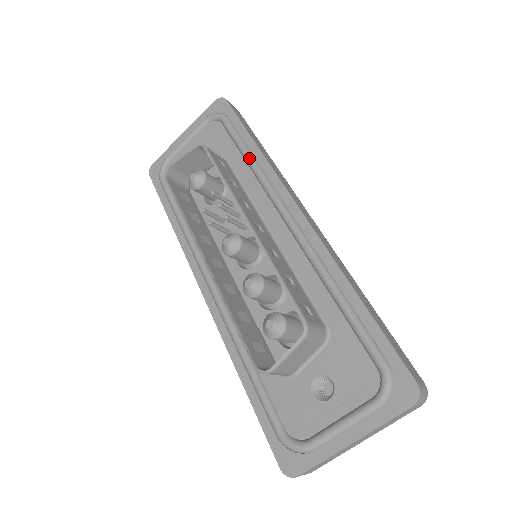
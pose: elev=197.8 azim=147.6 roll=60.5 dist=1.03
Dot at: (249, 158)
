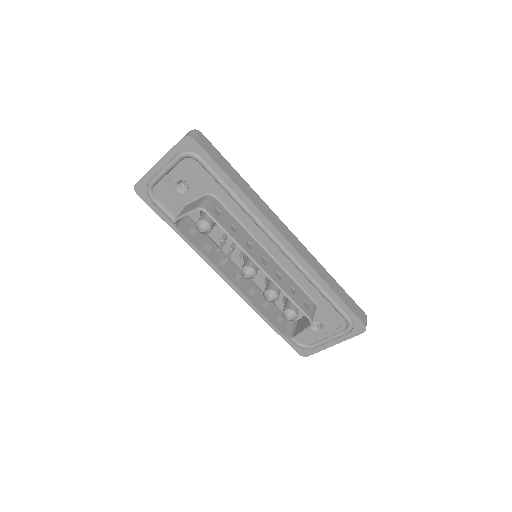
Dot at: (237, 200)
